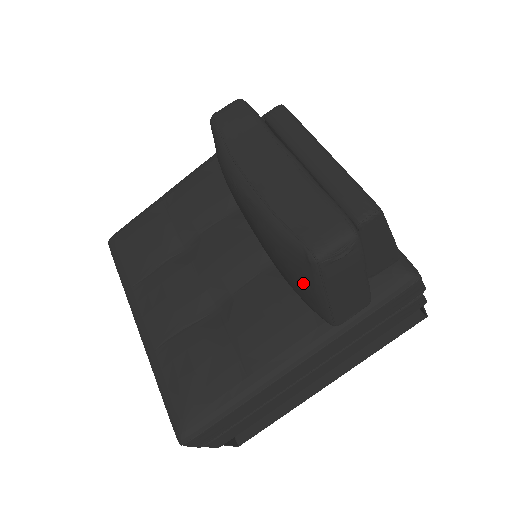
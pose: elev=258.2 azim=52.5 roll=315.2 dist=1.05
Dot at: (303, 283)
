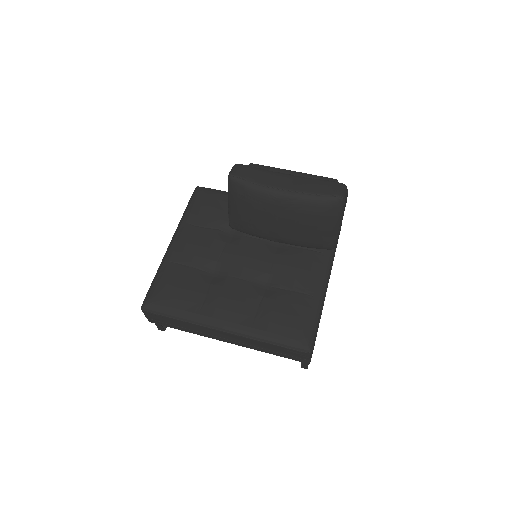
Dot at: (331, 221)
